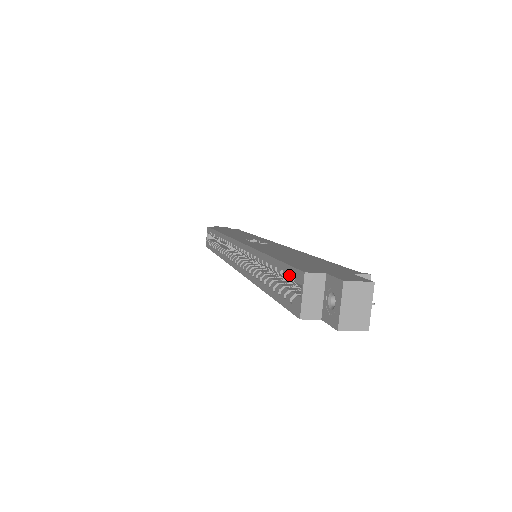
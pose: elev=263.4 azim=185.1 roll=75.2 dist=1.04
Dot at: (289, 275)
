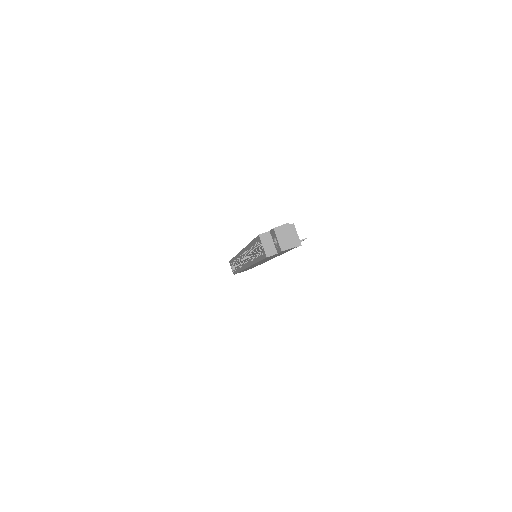
Dot at: (257, 242)
